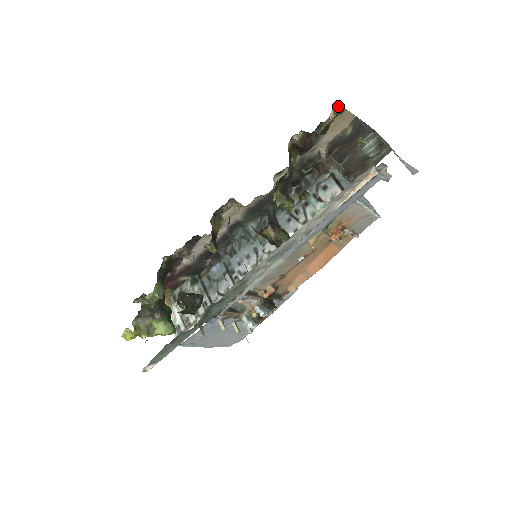
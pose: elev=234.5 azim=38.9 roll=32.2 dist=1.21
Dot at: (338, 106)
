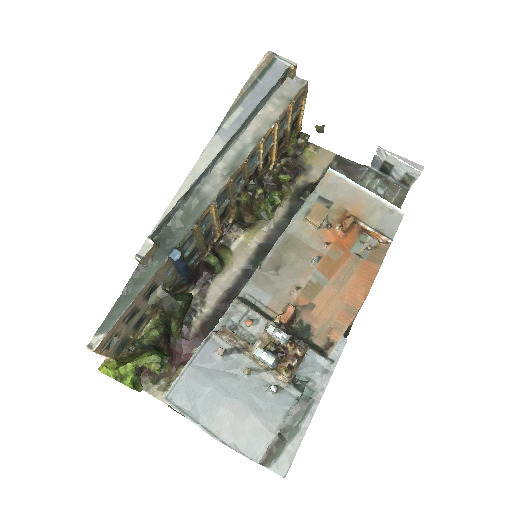
Dot at: (302, 132)
